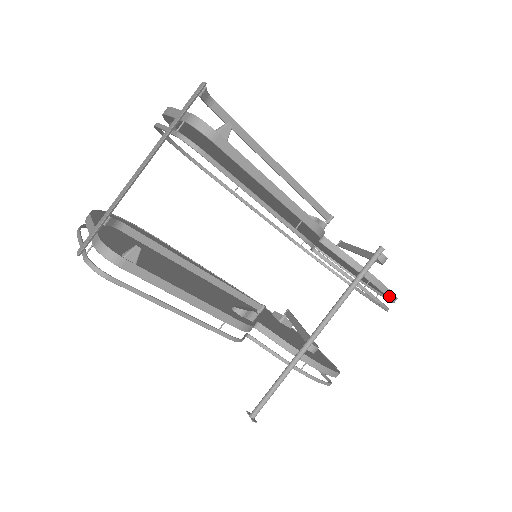
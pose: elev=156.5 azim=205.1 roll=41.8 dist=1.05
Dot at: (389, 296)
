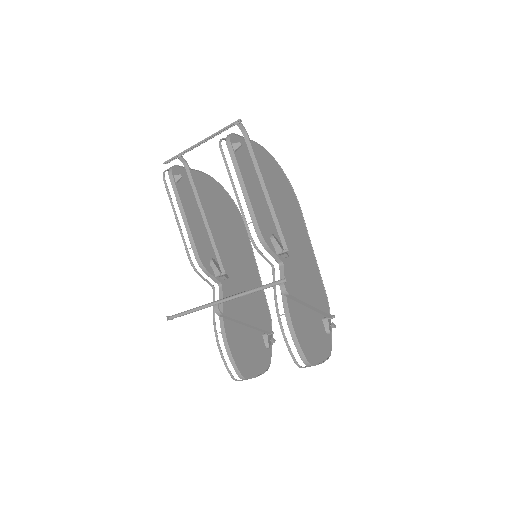
Dot at: (296, 345)
